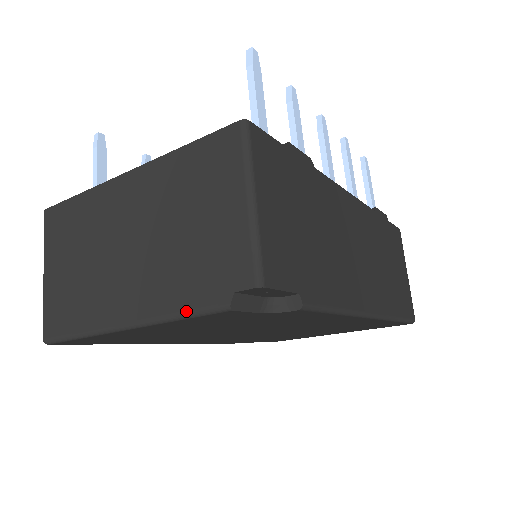
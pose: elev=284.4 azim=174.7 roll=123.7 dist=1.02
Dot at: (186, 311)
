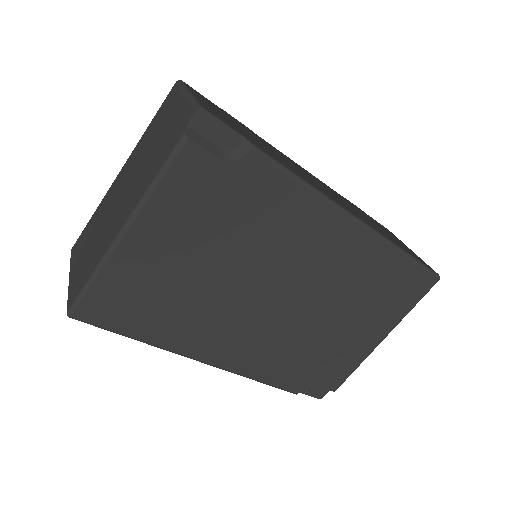
Dot at: (160, 168)
